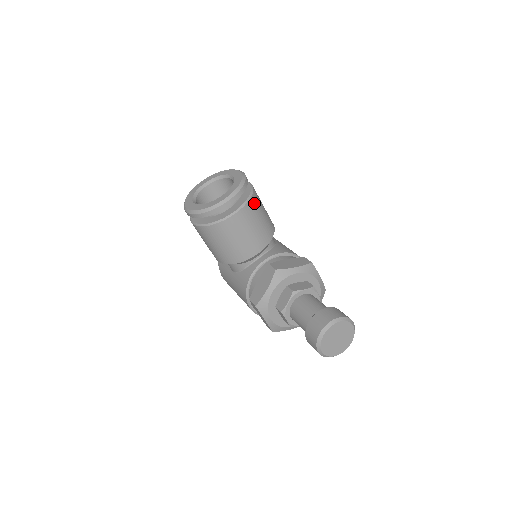
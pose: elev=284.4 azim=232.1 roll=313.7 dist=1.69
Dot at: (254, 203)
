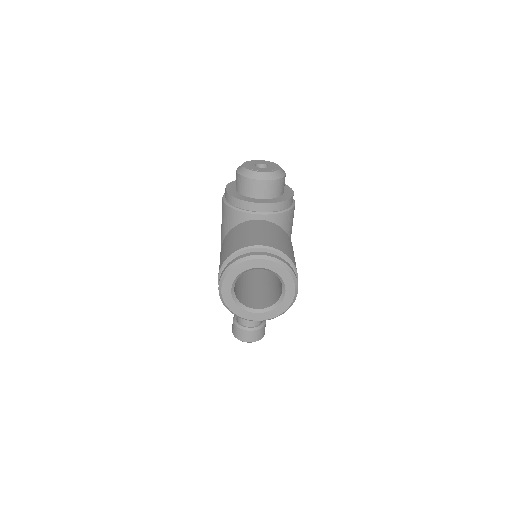
Dot at: occluded
